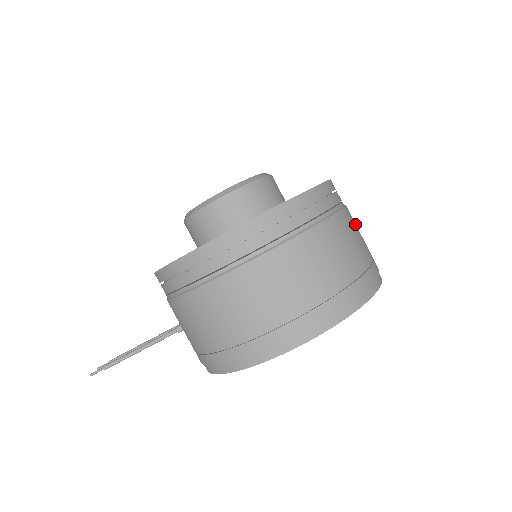
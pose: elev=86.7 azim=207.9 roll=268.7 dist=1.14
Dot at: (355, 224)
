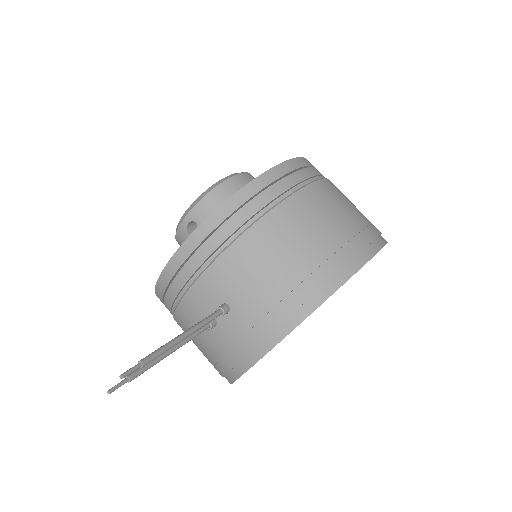
Dot at: occluded
